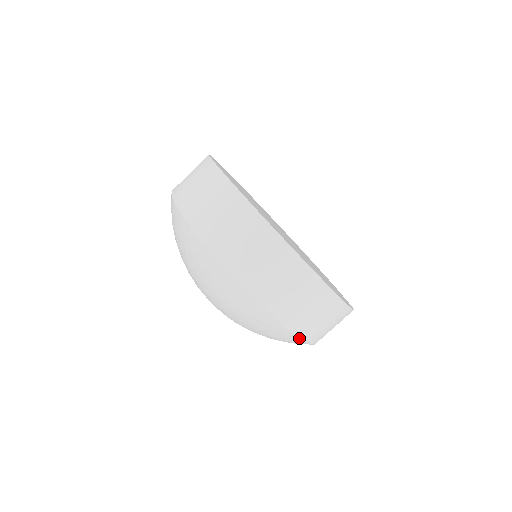
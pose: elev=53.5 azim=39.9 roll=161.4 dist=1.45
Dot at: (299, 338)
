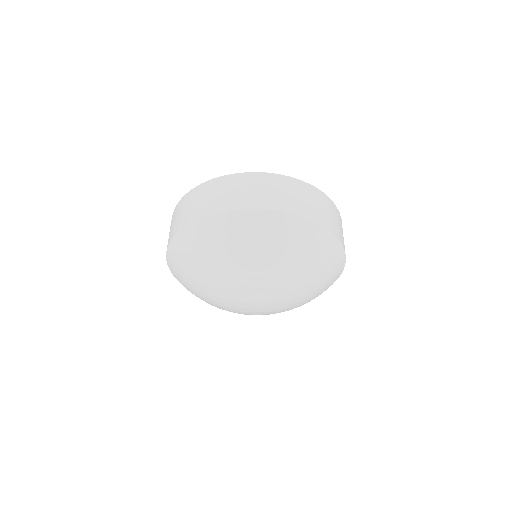
Dot at: (294, 215)
